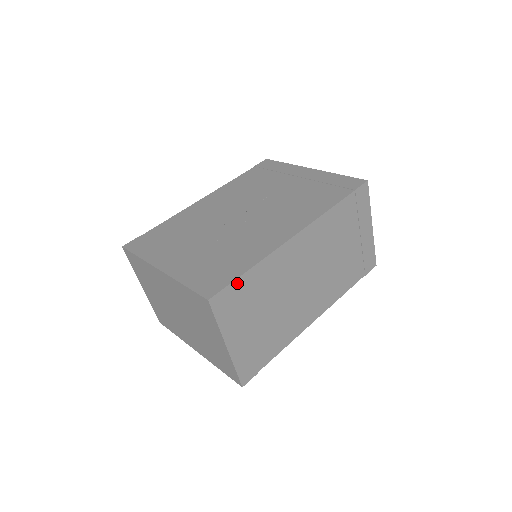
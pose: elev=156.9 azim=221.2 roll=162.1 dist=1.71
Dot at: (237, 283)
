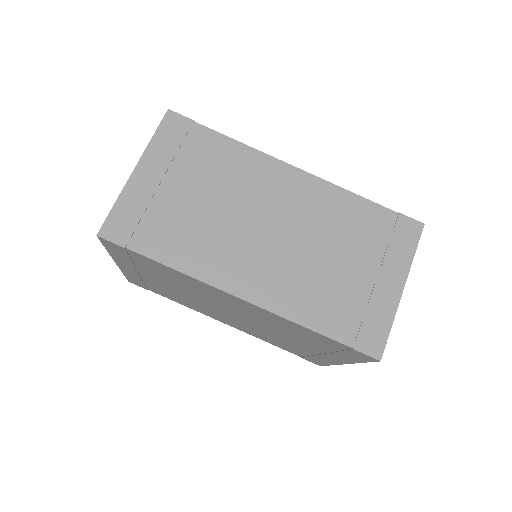
Dot at: (203, 131)
